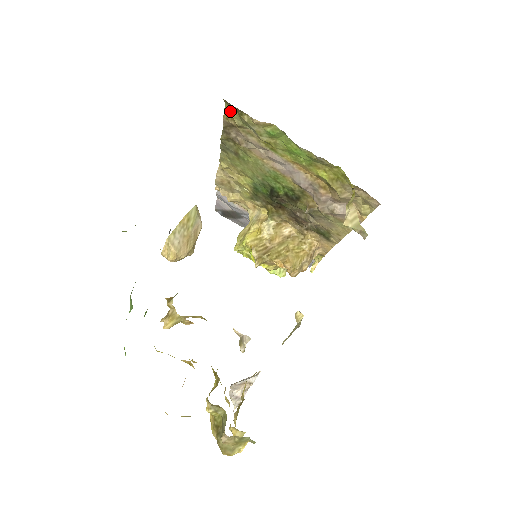
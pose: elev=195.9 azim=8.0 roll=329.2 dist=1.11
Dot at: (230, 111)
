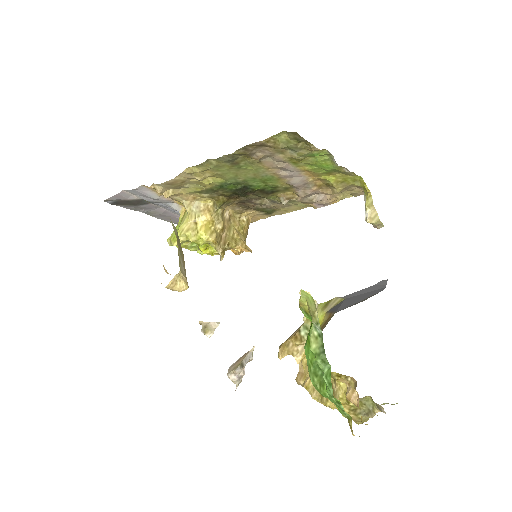
Dot at: (280, 137)
